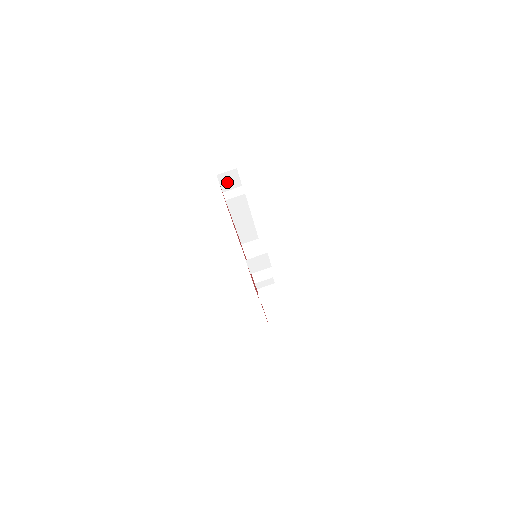
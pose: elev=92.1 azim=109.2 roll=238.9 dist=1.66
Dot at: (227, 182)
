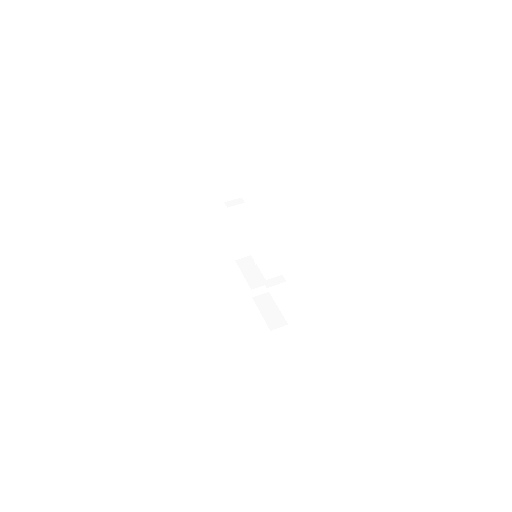
Dot at: (229, 192)
